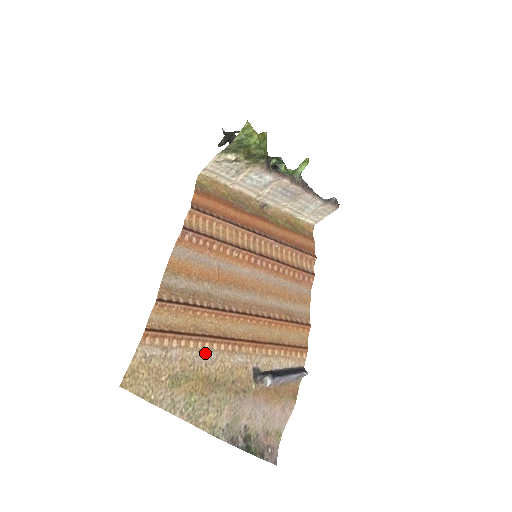
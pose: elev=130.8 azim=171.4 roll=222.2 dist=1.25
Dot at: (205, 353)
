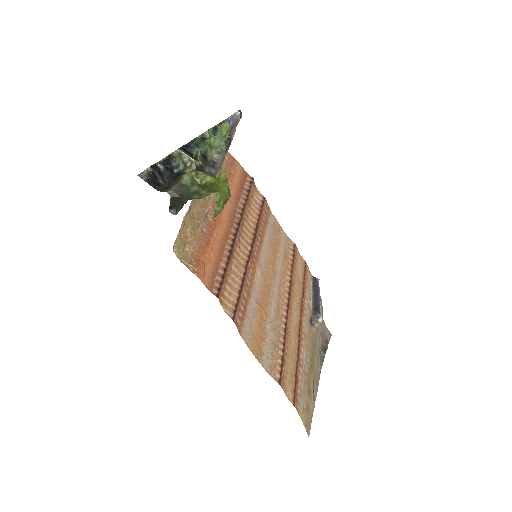
Dot at: (304, 361)
